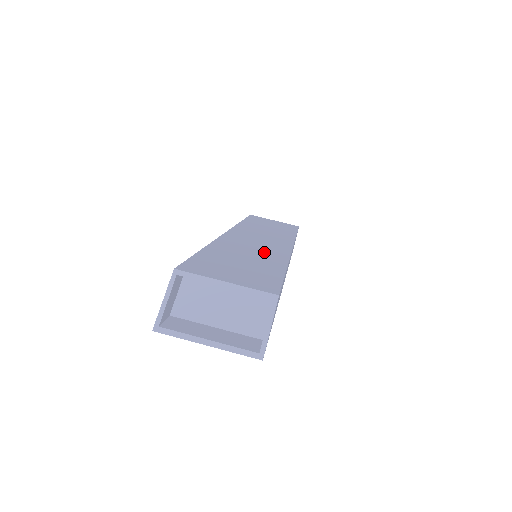
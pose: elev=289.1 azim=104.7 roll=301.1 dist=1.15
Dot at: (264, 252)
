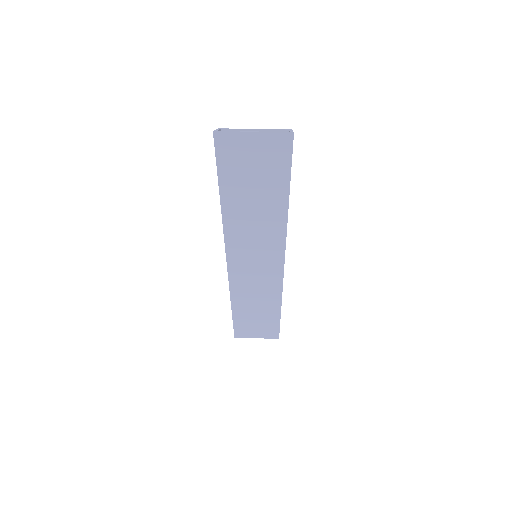
Dot at: occluded
